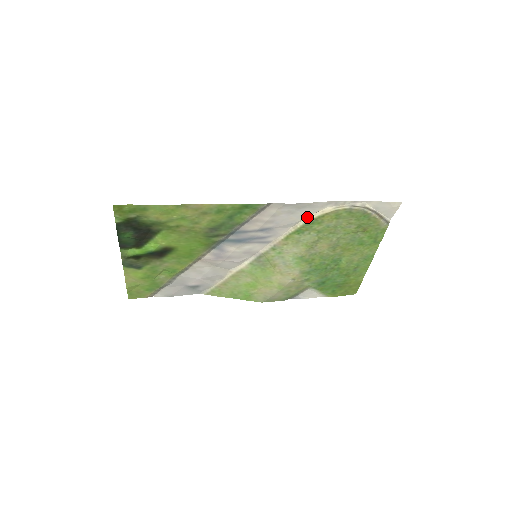
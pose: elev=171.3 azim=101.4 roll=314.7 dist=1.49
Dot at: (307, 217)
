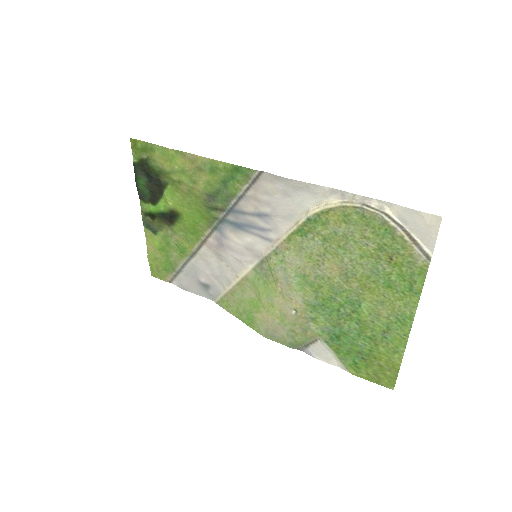
Dot at: (309, 209)
